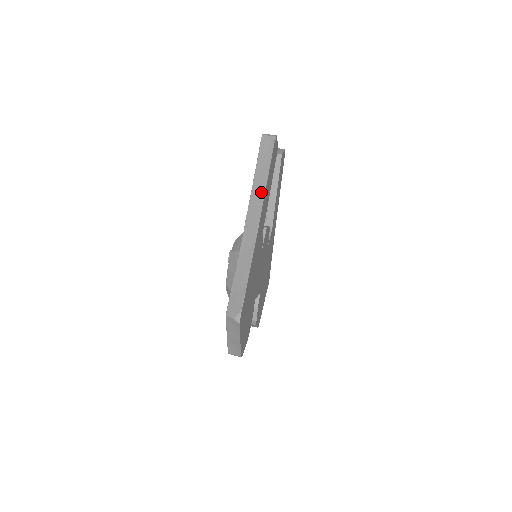
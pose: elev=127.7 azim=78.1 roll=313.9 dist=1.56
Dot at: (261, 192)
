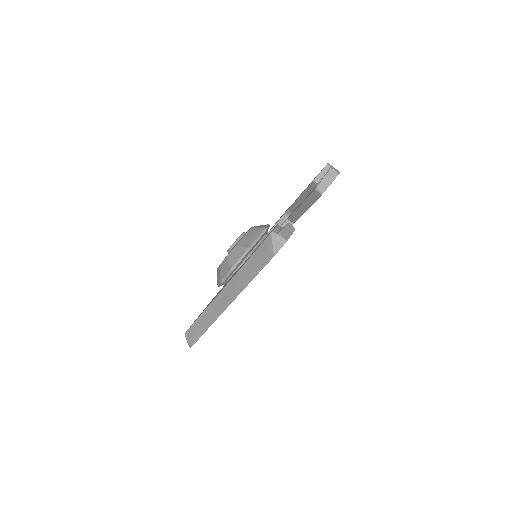
Dot at: (244, 282)
